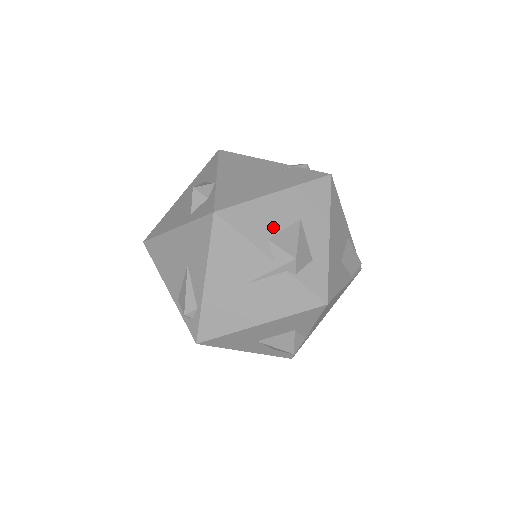
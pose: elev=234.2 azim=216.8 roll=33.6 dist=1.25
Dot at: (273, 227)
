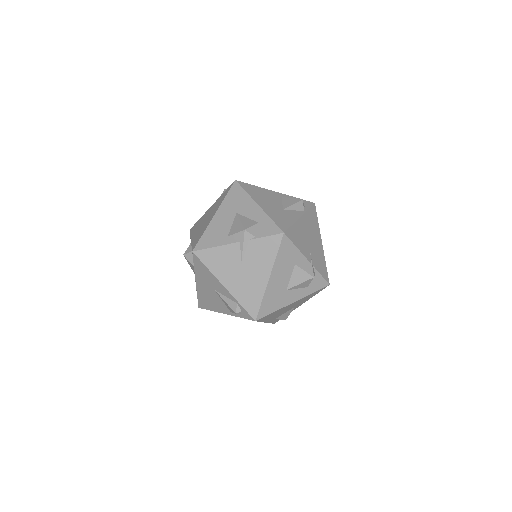
Dot at: (226, 229)
